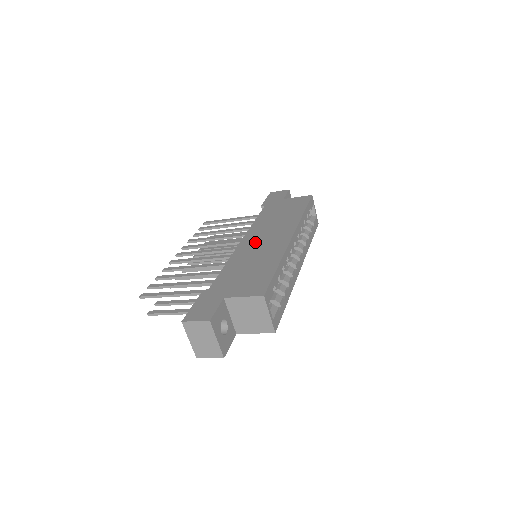
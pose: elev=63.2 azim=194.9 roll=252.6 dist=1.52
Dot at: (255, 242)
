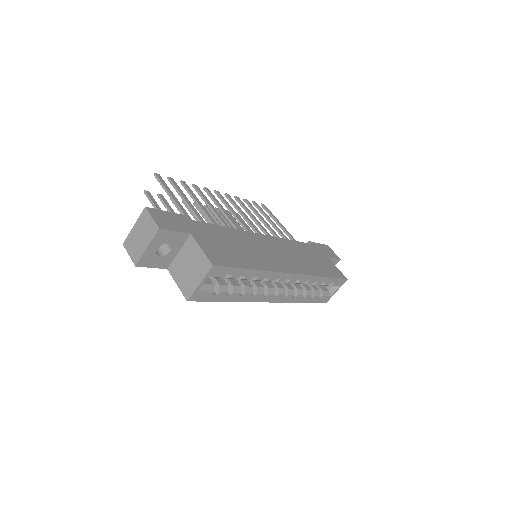
Dot at: (267, 245)
